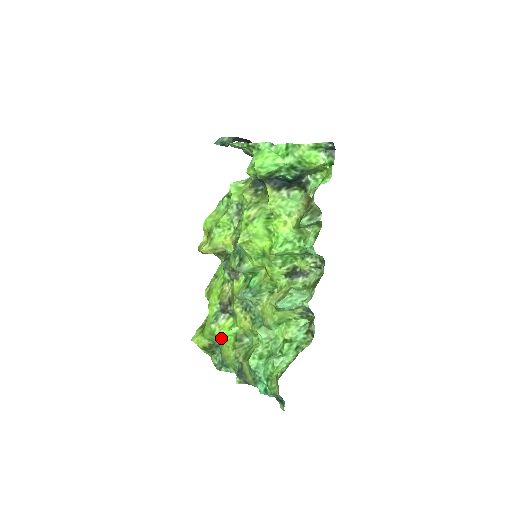
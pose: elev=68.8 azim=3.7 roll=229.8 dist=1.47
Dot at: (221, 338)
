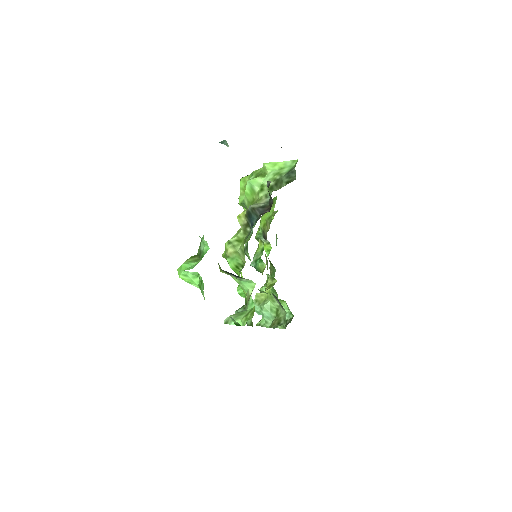
Dot at: occluded
